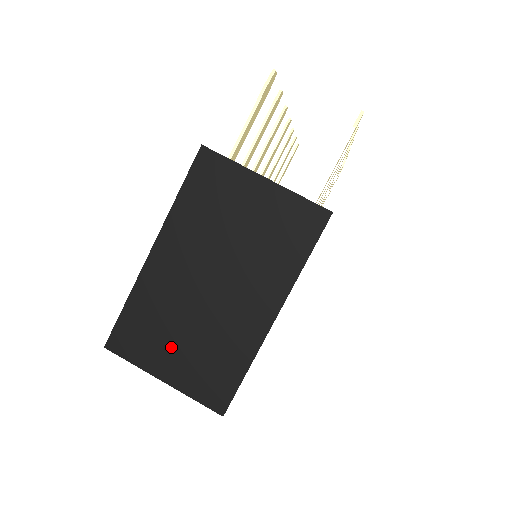
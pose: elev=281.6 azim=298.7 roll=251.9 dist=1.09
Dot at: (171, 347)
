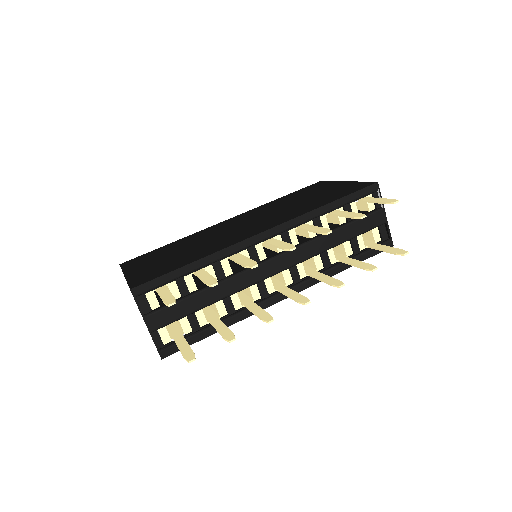
Dot at: occluded
